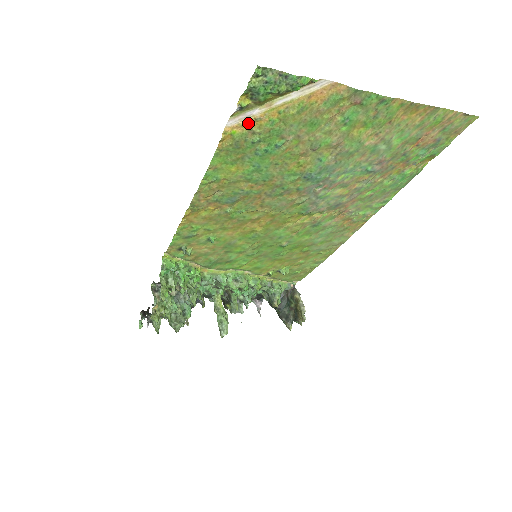
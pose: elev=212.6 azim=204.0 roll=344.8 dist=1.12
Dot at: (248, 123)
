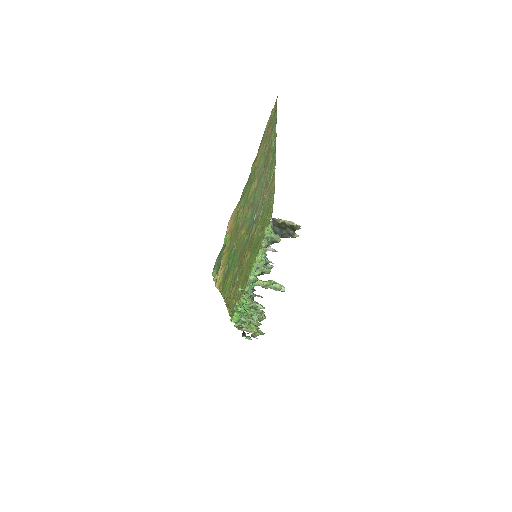
Dot at: (220, 273)
